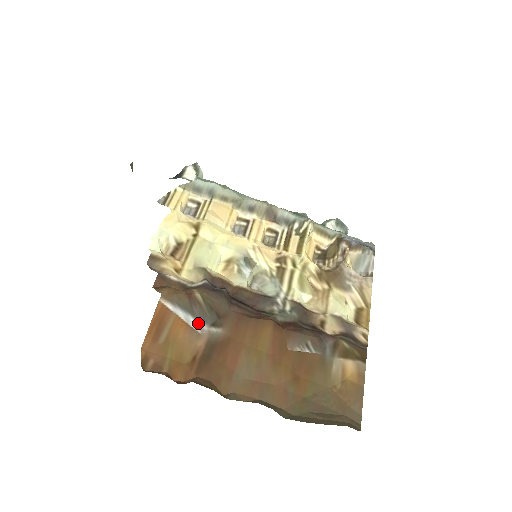
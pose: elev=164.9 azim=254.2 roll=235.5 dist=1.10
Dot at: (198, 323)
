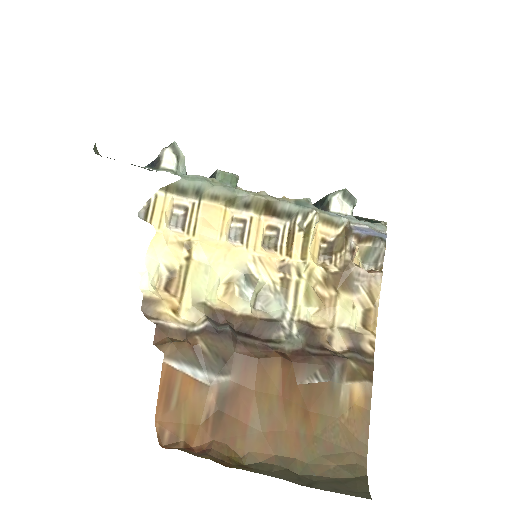
Dot at: (206, 375)
